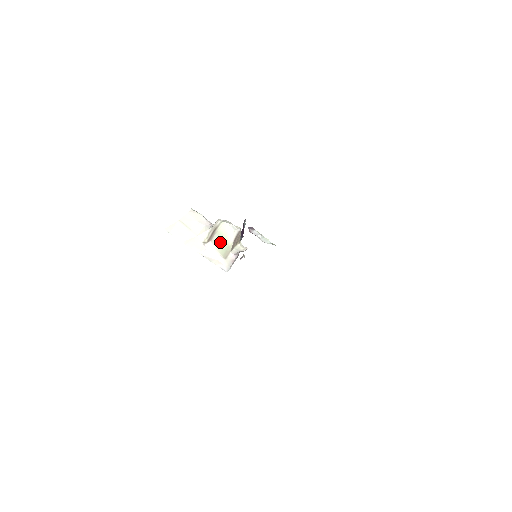
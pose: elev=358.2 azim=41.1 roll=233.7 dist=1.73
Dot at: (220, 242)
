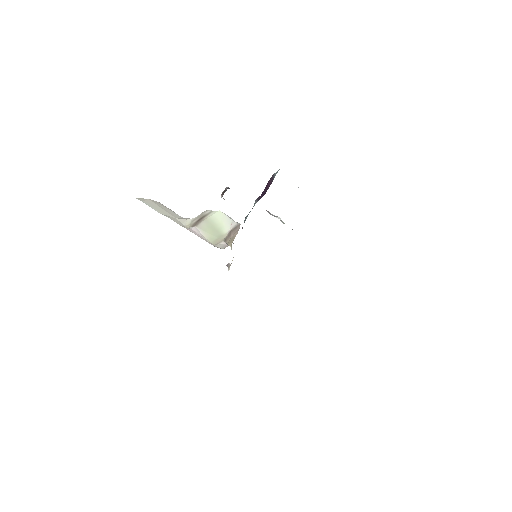
Dot at: (209, 229)
